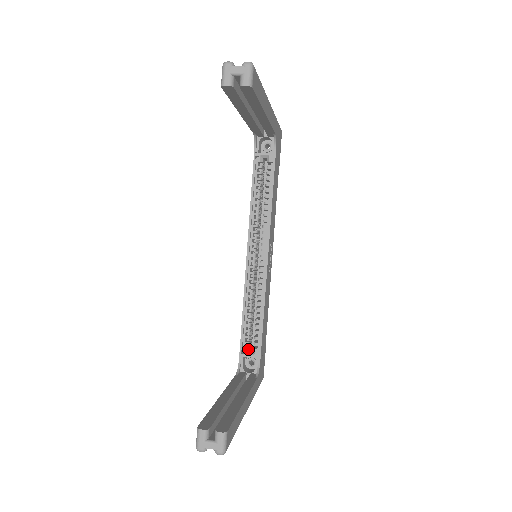
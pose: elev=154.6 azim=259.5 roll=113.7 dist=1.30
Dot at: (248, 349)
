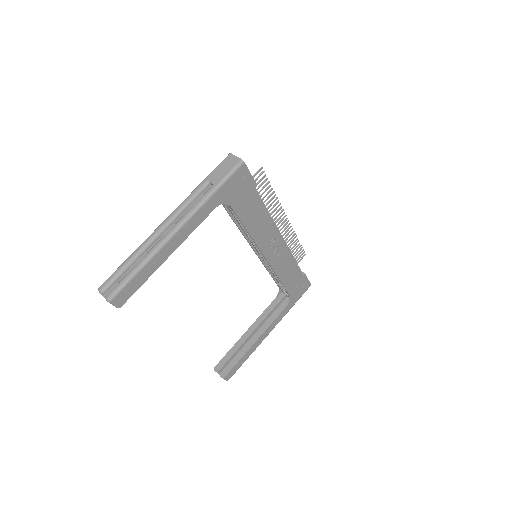
Dot at: (281, 286)
